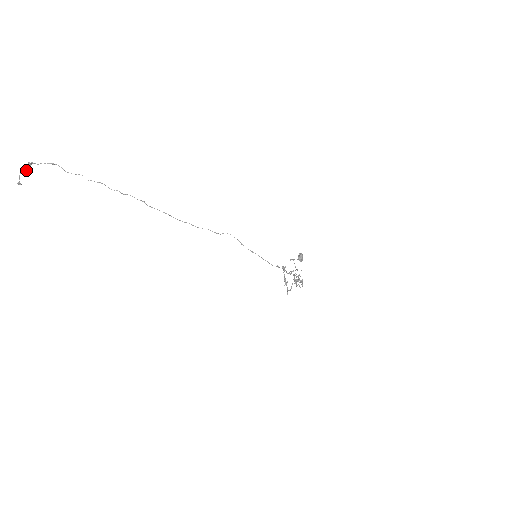
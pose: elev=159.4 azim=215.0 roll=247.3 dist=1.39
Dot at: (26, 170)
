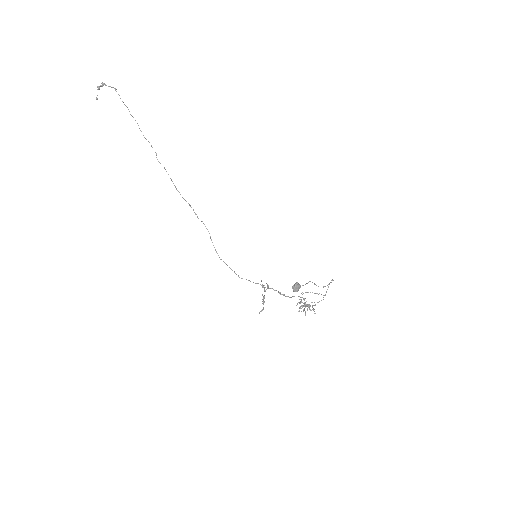
Dot at: (99, 89)
